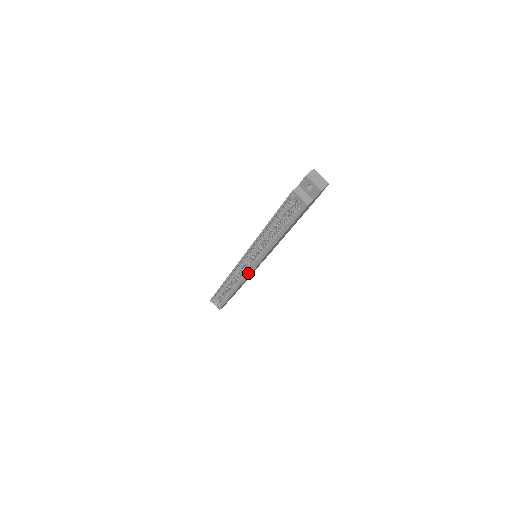
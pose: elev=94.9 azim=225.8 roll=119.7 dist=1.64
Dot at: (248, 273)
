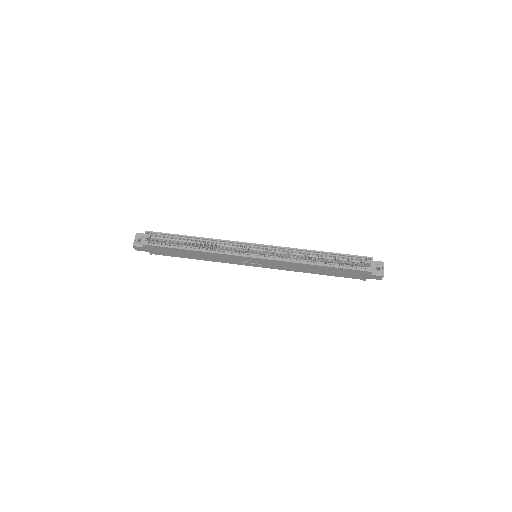
Dot at: (244, 255)
